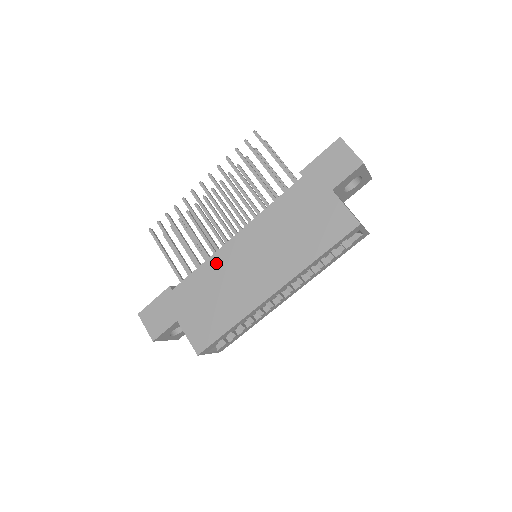
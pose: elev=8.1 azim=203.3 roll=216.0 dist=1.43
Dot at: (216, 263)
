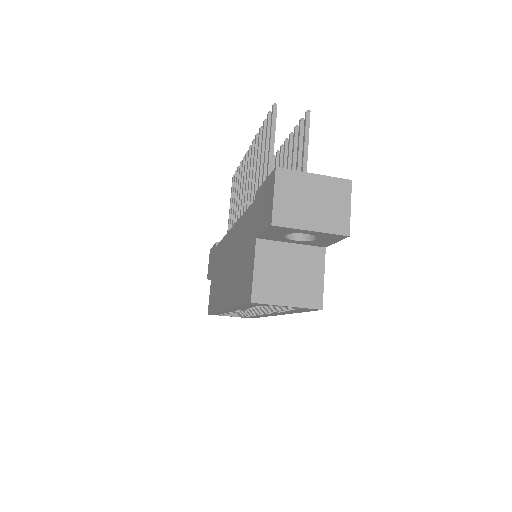
Dot at: (224, 245)
